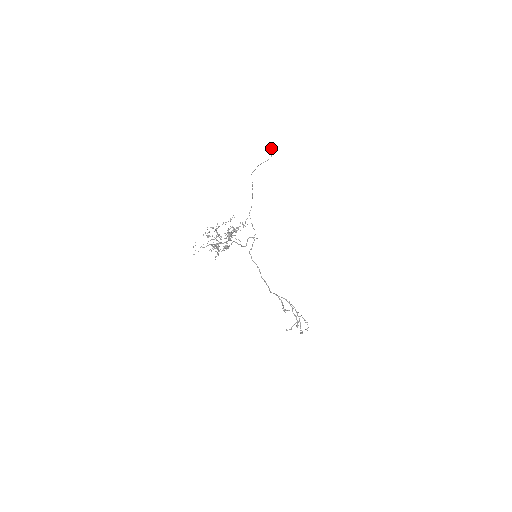
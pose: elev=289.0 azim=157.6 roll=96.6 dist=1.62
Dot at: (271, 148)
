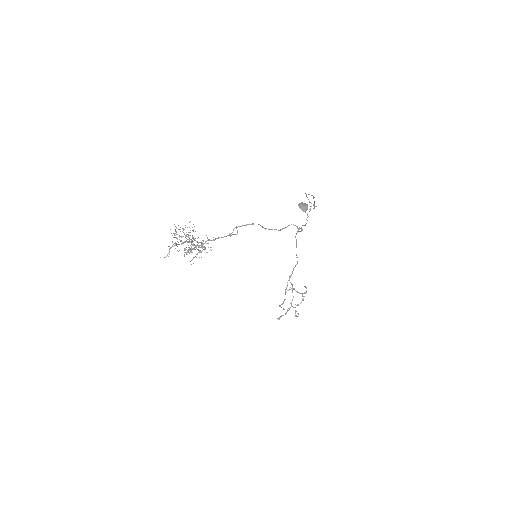
Dot at: (304, 208)
